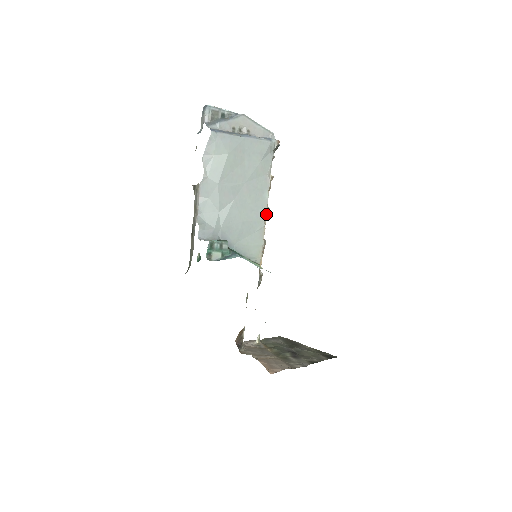
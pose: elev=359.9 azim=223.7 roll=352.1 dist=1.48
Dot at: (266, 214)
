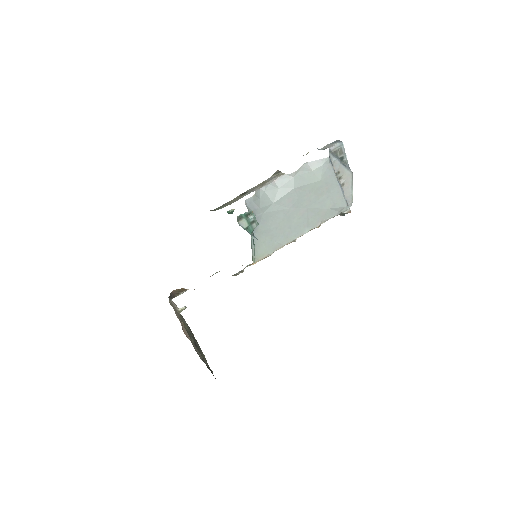
Dot at: (293, 240)
